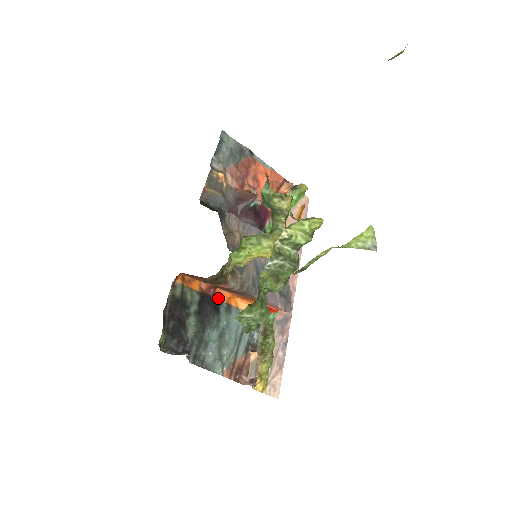
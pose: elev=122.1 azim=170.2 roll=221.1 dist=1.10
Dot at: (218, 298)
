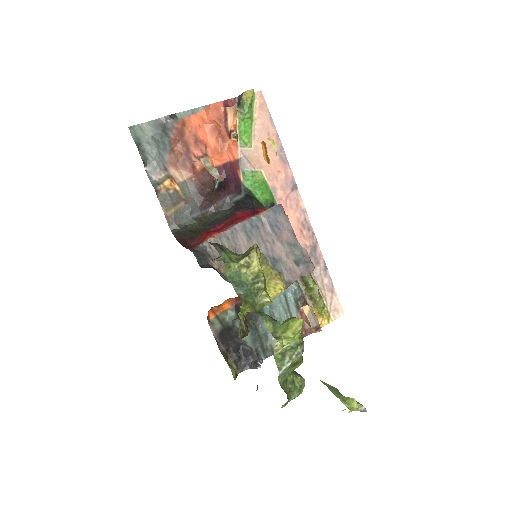
Dot at: occluded
